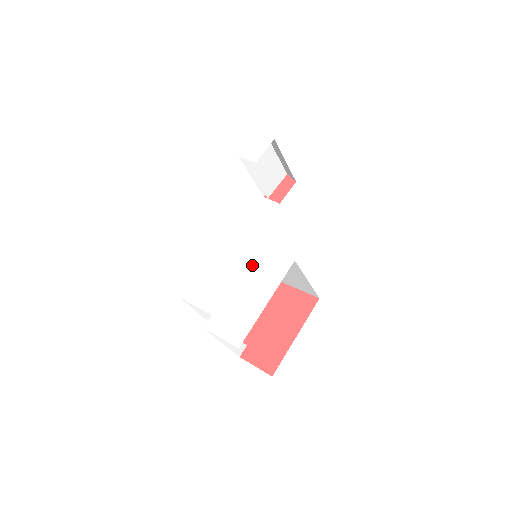
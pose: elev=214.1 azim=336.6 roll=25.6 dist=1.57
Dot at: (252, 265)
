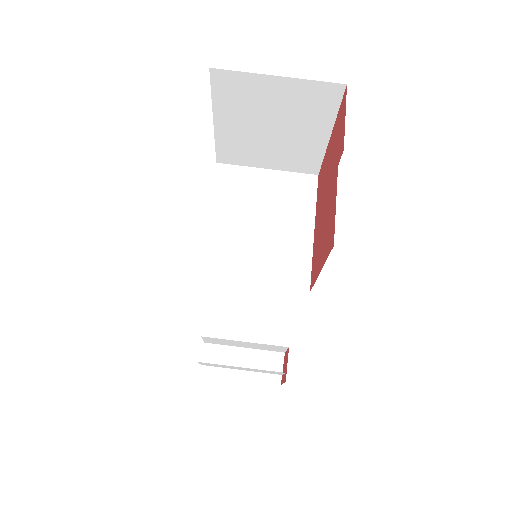
Dot at: occluded
